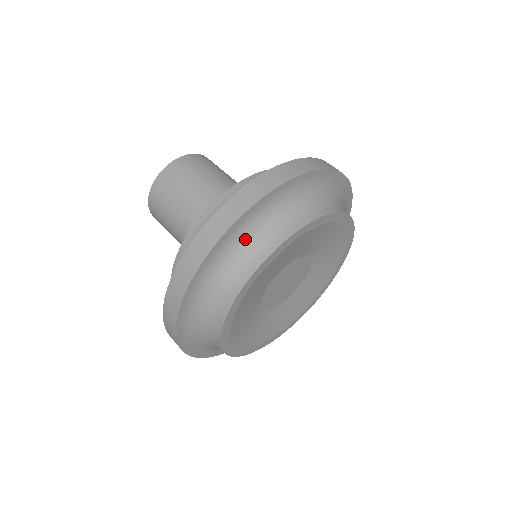
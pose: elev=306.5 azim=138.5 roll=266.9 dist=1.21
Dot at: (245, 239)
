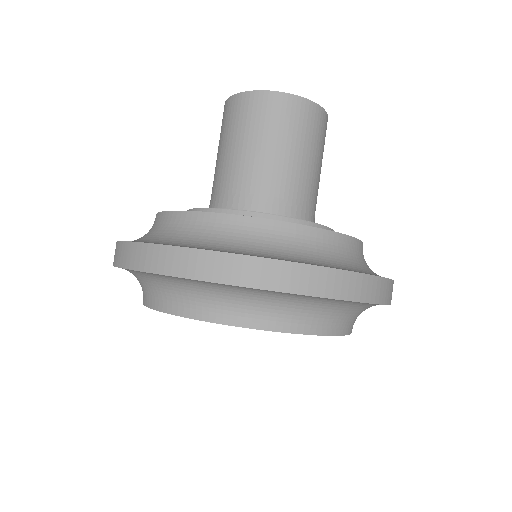
Dot at: (325, 306)
